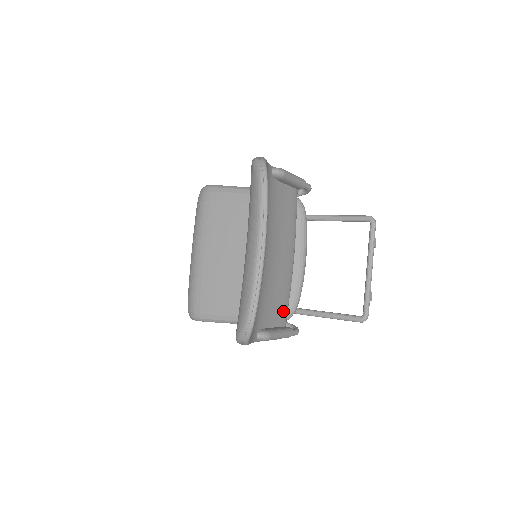
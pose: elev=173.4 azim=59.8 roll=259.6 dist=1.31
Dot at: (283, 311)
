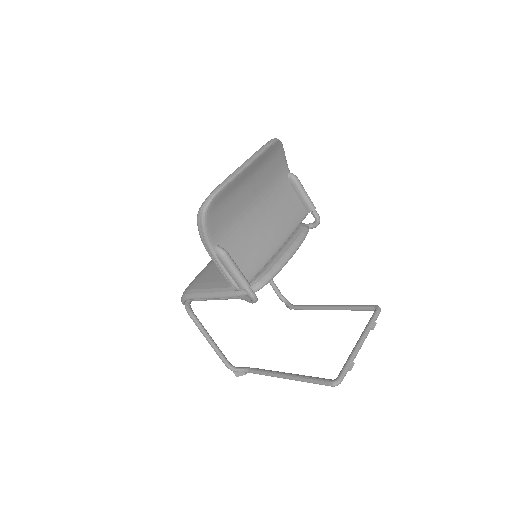
Dot at: (250, 268)
